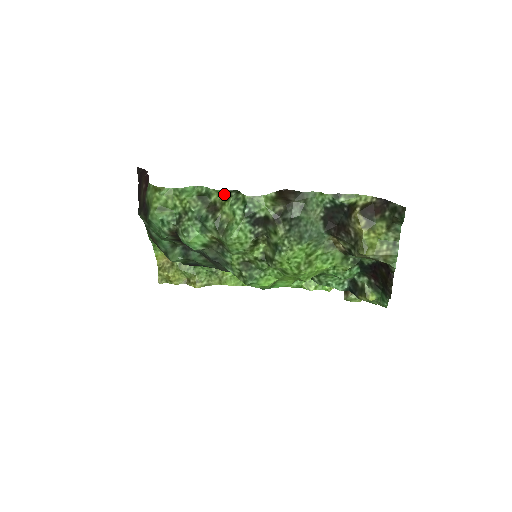
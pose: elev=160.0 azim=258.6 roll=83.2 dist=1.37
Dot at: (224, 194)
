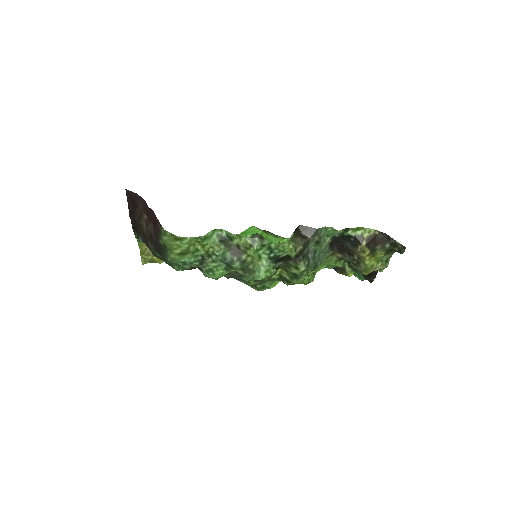
Dot at: (248, 239)
